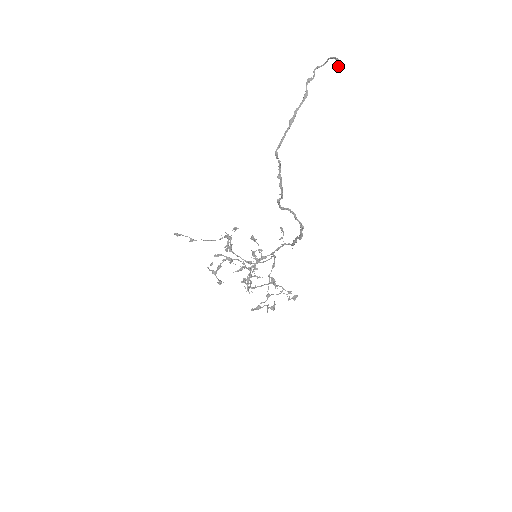
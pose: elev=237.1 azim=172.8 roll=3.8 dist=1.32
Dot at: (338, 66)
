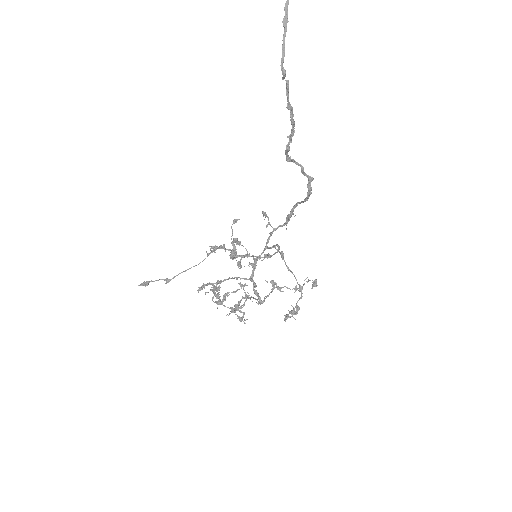
Dot at: out of frame
